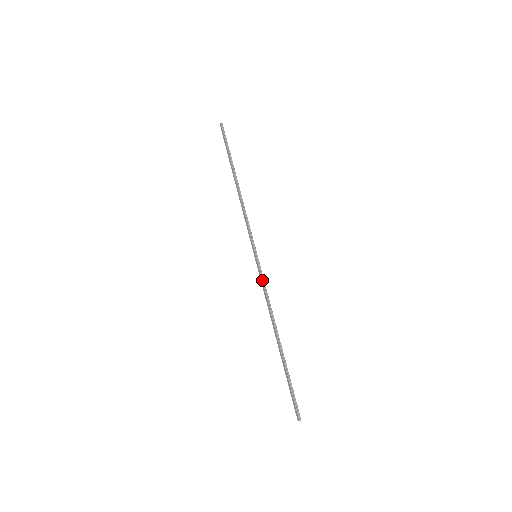
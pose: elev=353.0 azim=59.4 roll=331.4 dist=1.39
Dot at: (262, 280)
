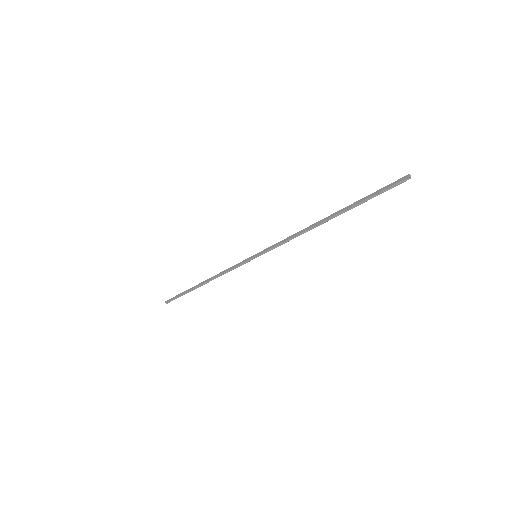
Dot at: (275, 244)
